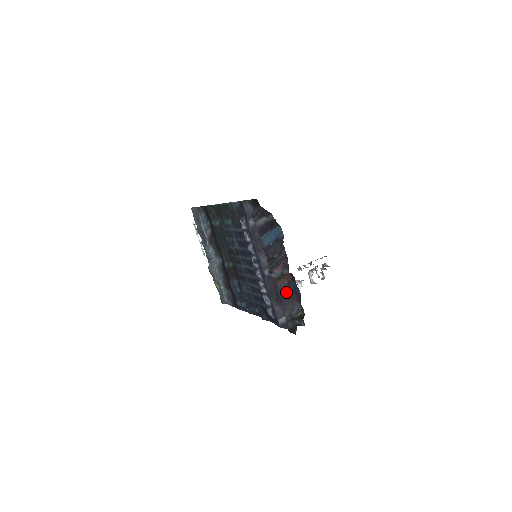
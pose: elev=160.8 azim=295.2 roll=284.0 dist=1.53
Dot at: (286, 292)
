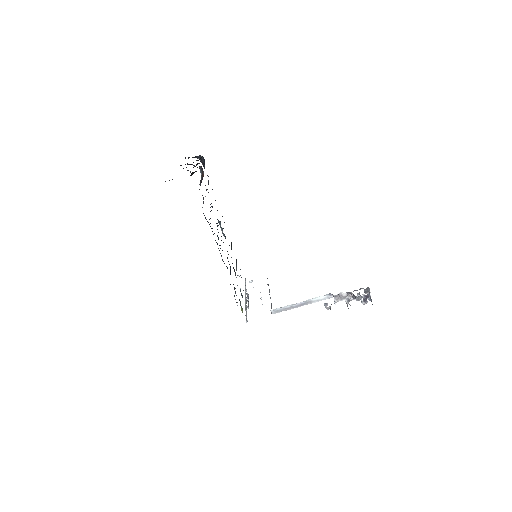
Dot at: occluded
